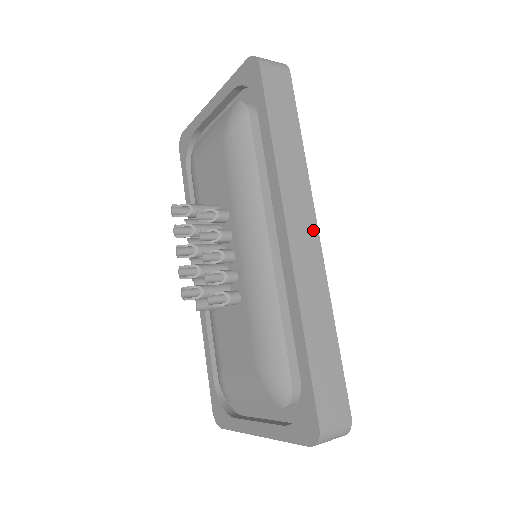
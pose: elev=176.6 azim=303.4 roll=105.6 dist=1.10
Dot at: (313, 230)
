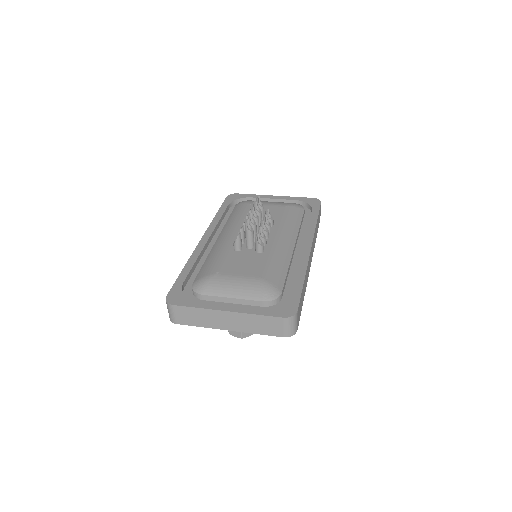
Dot at: (311, 261)
